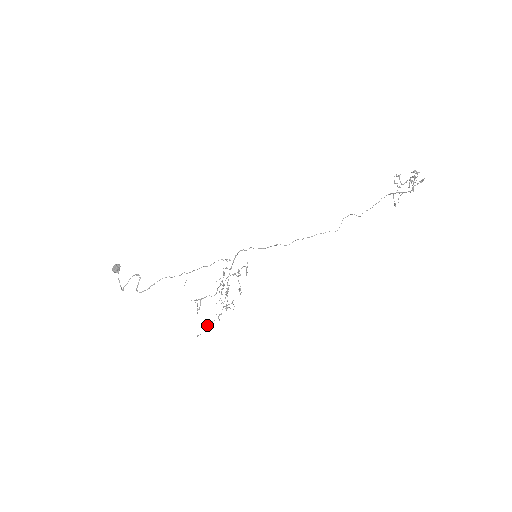
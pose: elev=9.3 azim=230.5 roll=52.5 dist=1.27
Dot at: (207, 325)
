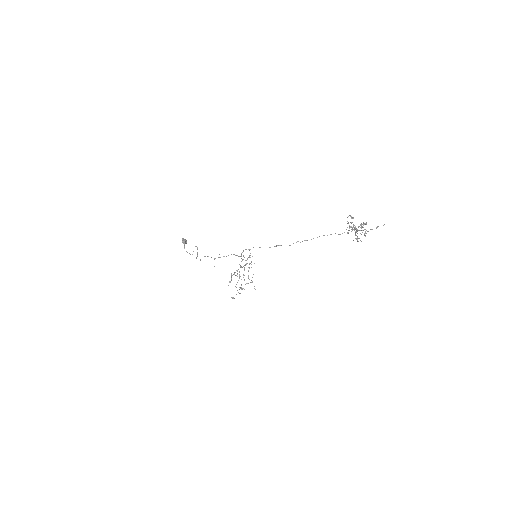
Dot at: occluded
